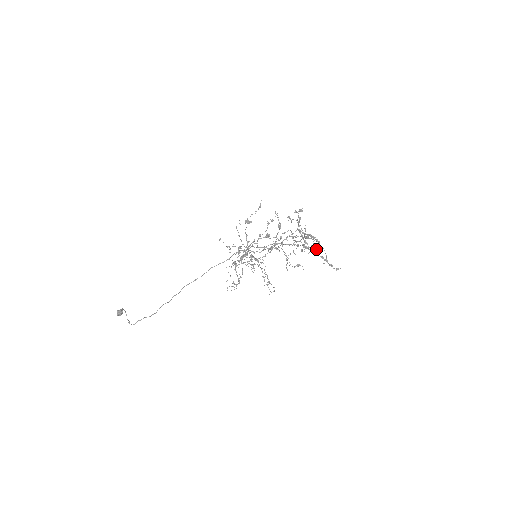
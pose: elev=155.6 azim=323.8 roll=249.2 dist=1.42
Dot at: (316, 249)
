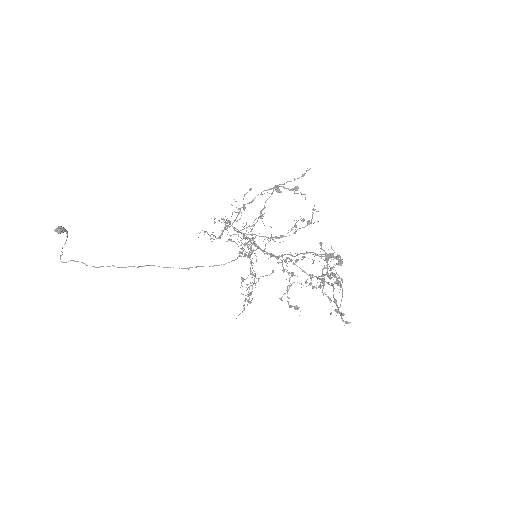
Dot at: occluded
